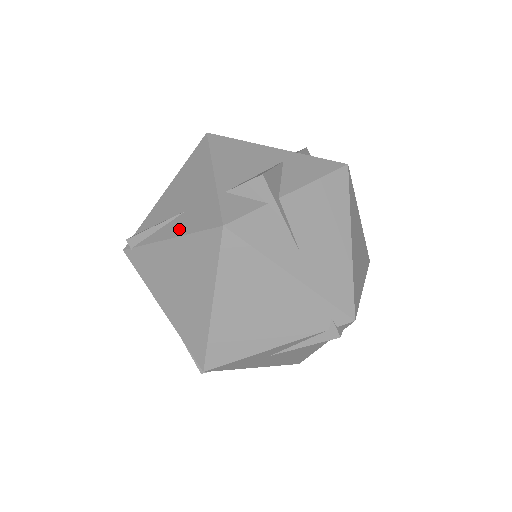
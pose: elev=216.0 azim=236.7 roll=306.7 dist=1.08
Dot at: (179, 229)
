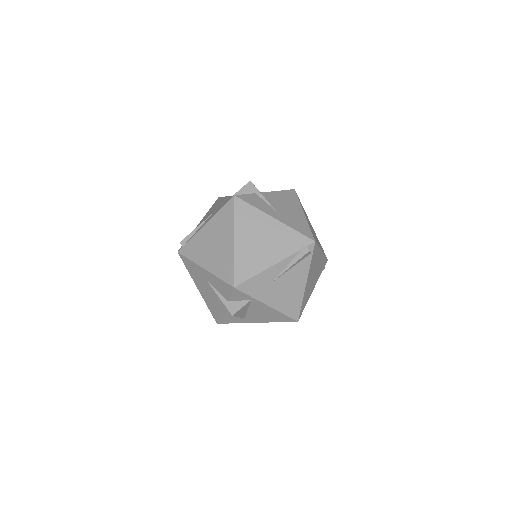
Dot at: (211, 217)
